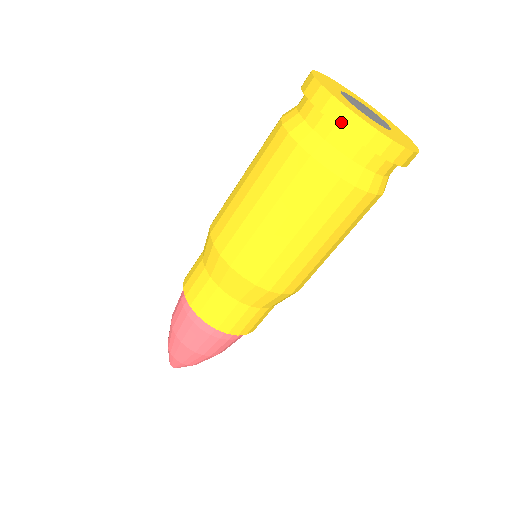
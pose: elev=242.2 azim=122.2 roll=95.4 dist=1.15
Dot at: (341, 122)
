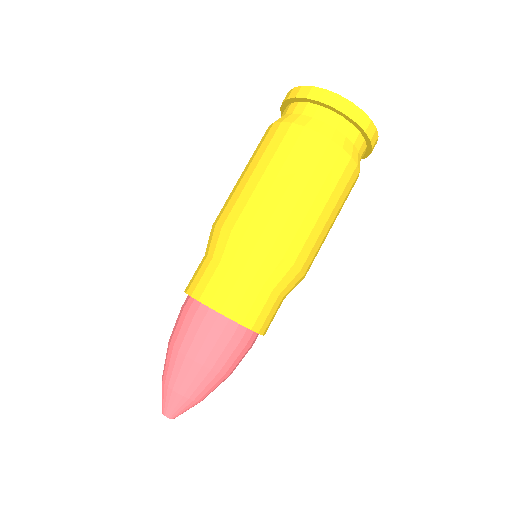
Dot at: (311, 96)
